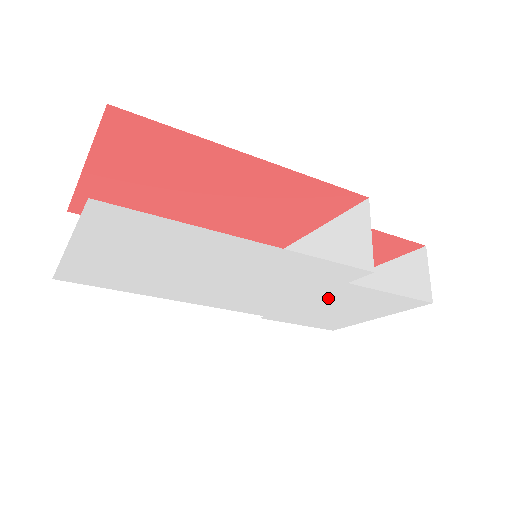
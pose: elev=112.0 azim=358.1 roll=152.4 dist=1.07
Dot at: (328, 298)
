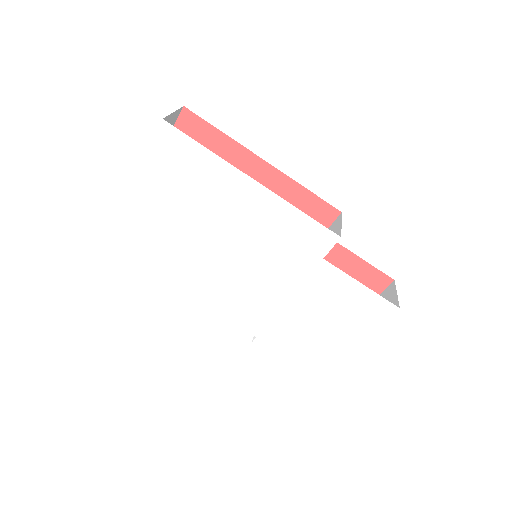
Dot at: (310, 293)
